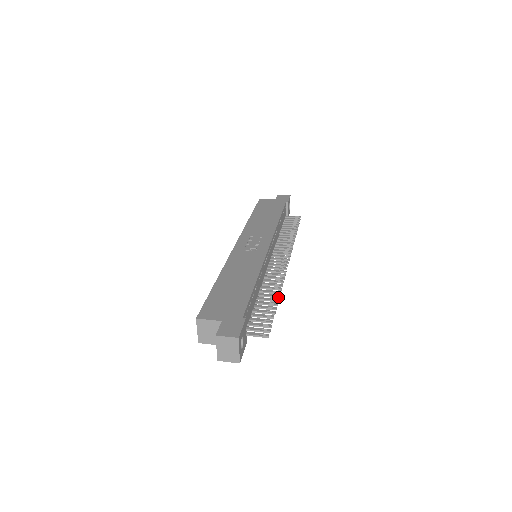
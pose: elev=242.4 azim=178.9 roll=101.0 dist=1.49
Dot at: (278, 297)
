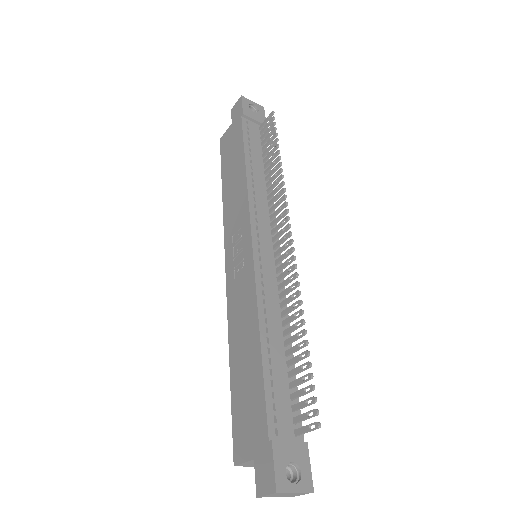
Dot at: (303, 324)
